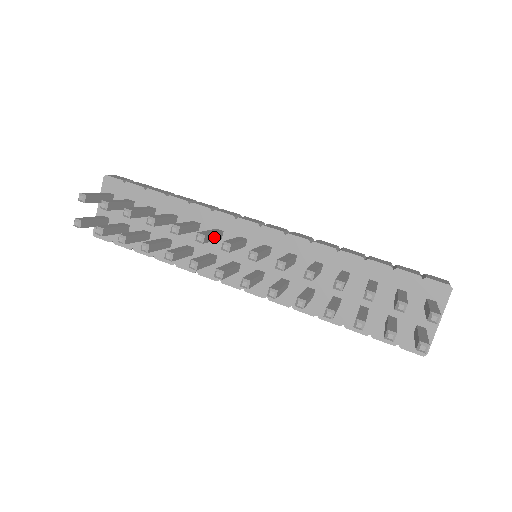
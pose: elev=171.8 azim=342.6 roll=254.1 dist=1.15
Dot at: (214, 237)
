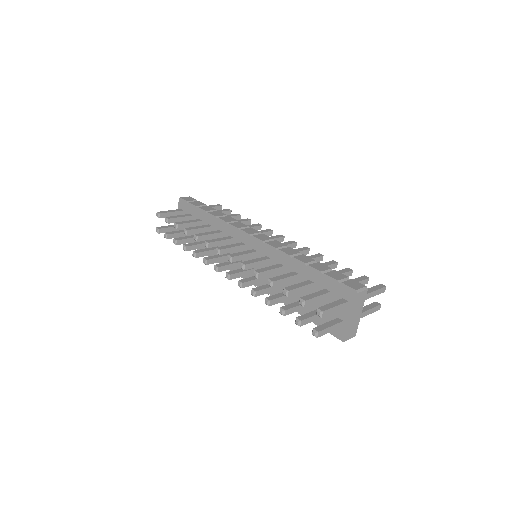
Dot at: (222, 243)
